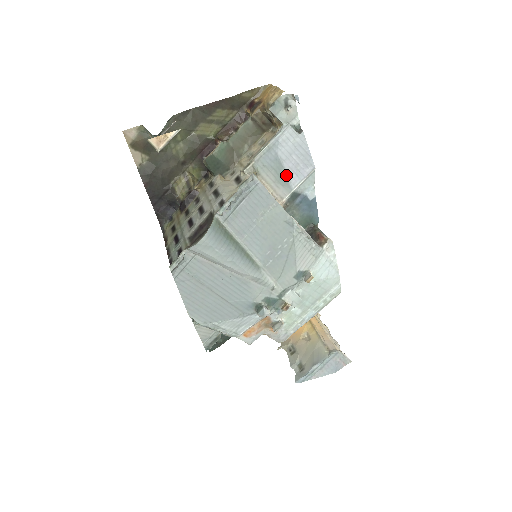
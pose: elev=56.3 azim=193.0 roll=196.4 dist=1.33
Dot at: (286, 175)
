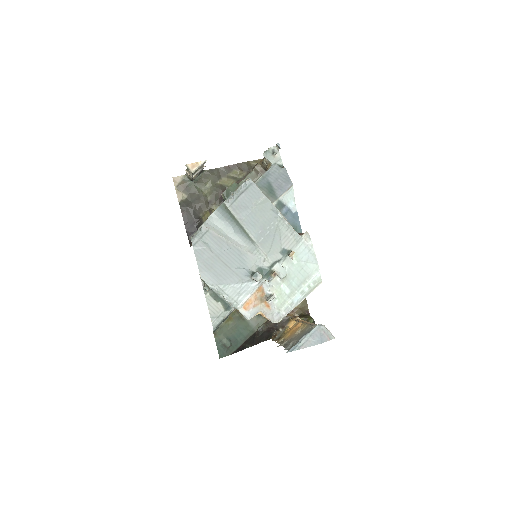
Dot at: (274, 190)
